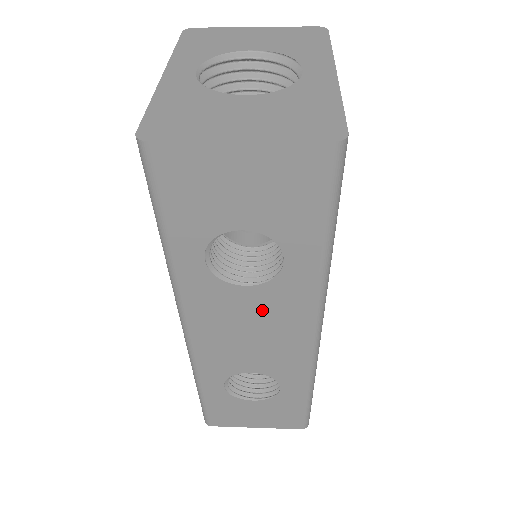
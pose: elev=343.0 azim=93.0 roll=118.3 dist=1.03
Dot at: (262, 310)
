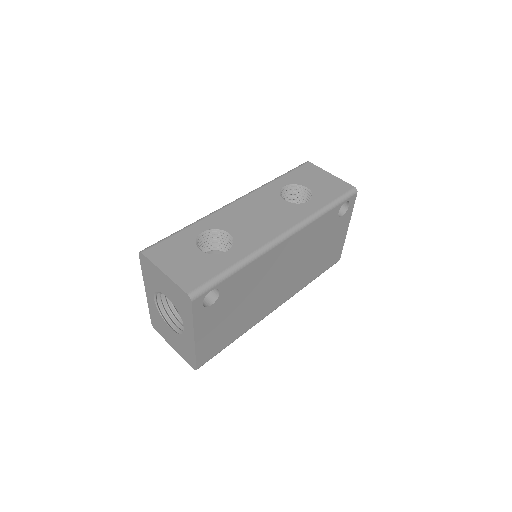
Dot at: occluded
